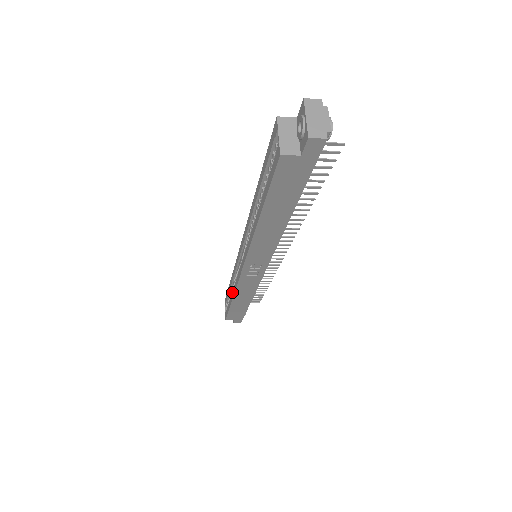
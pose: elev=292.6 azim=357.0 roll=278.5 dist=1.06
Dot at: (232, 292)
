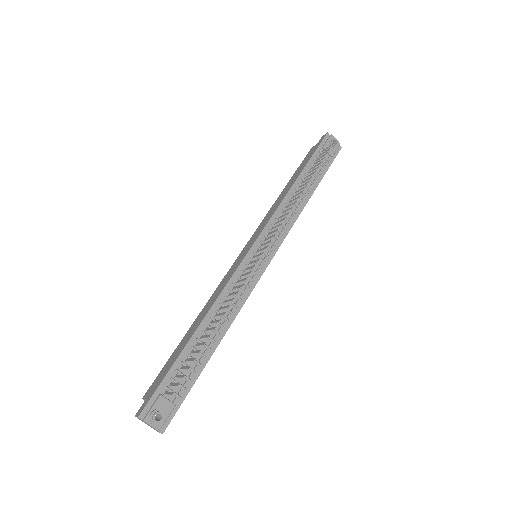
Dot at: occluded
